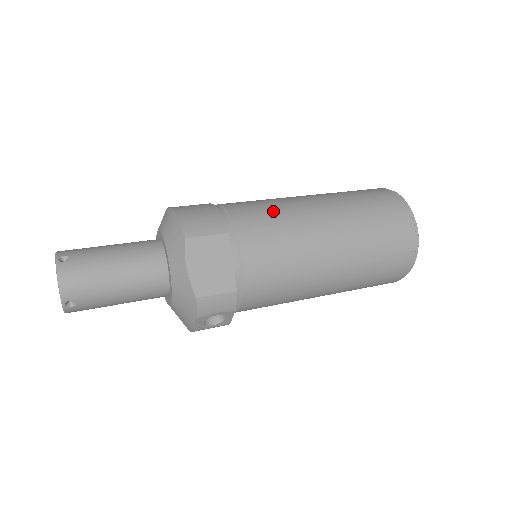
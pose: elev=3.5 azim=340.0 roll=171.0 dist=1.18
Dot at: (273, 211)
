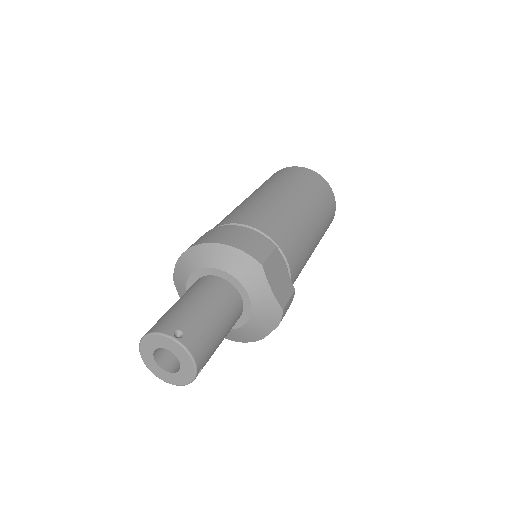
Dot at: (276, 214)
